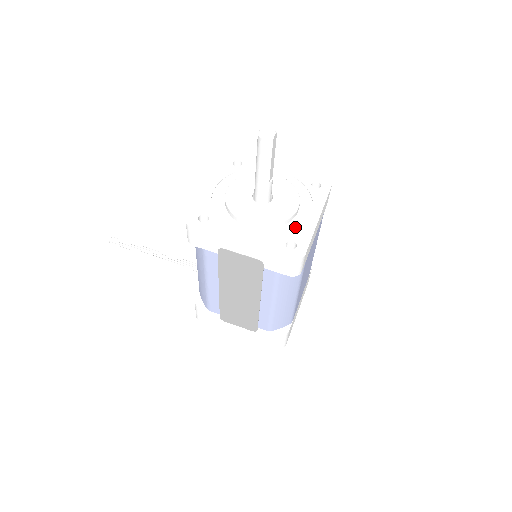
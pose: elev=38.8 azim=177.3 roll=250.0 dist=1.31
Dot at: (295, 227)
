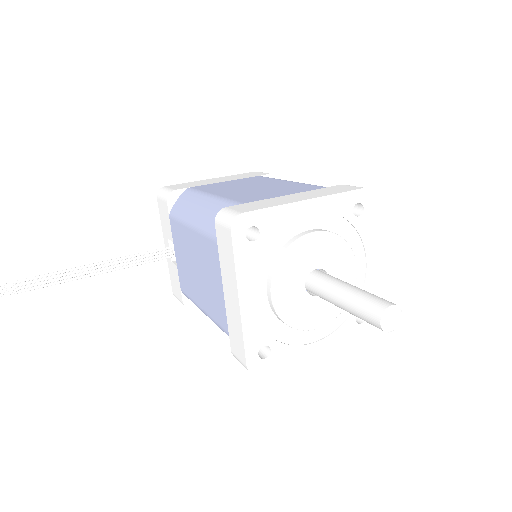
Dot at: occluded
